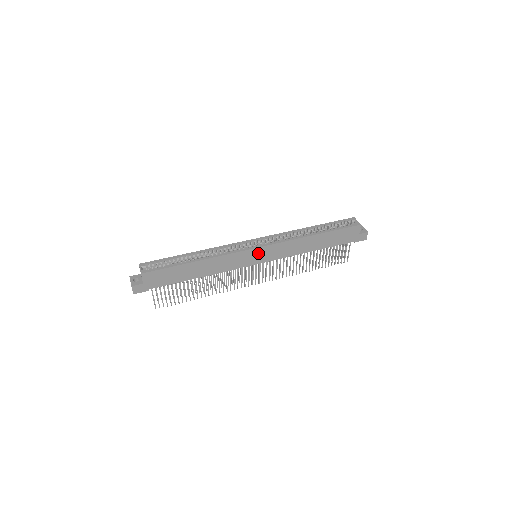
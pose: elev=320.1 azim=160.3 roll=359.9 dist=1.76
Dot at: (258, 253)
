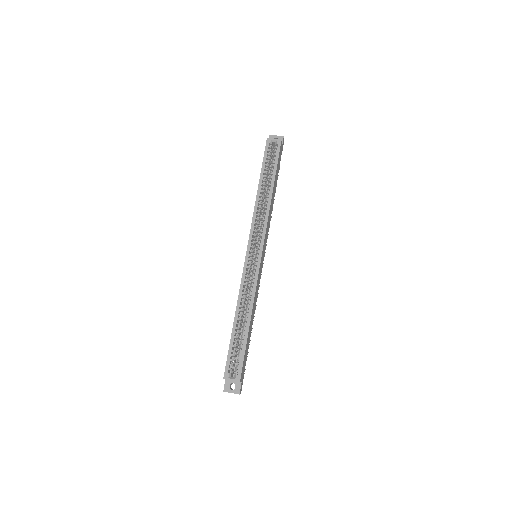
Dot at: (262, 255)
